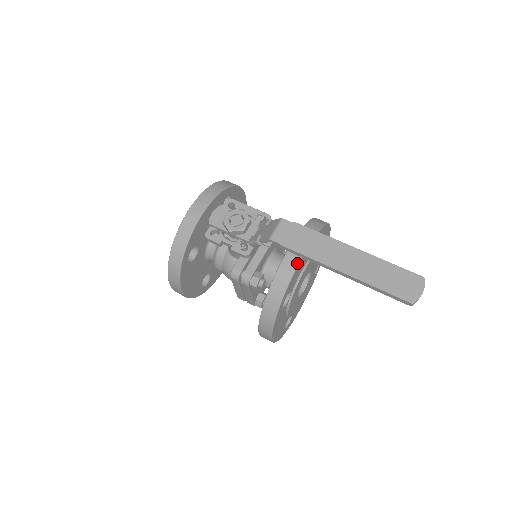
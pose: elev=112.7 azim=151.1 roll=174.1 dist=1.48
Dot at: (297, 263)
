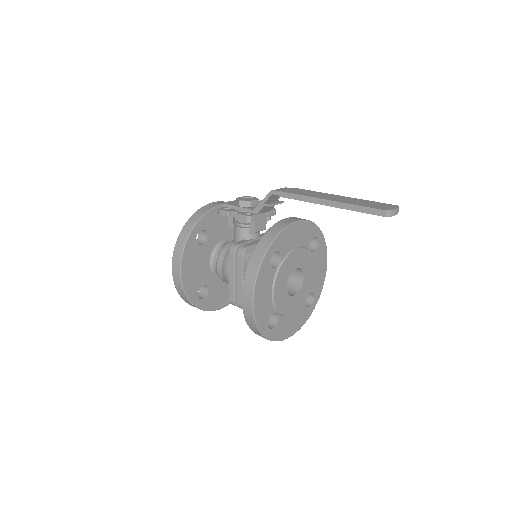
Dot at: (291, 222)
